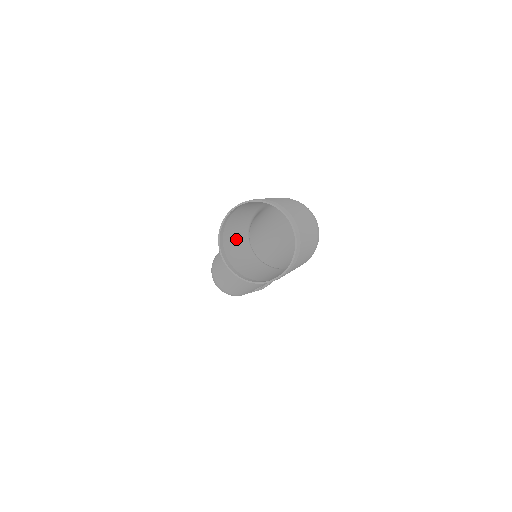
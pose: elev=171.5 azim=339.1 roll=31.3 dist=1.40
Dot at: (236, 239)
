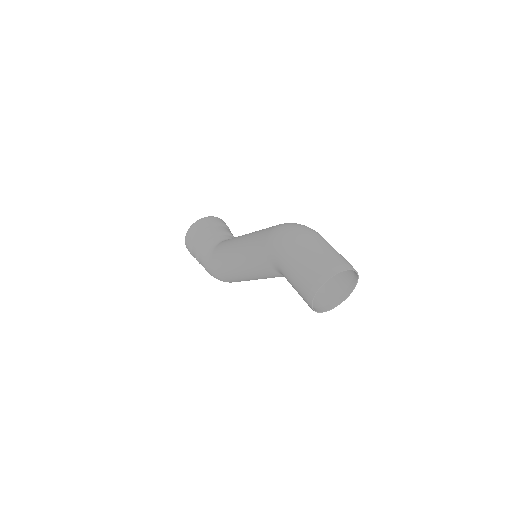
Dot at: occluded
